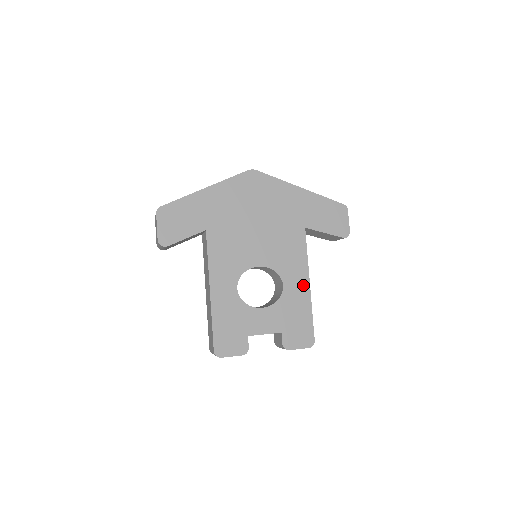
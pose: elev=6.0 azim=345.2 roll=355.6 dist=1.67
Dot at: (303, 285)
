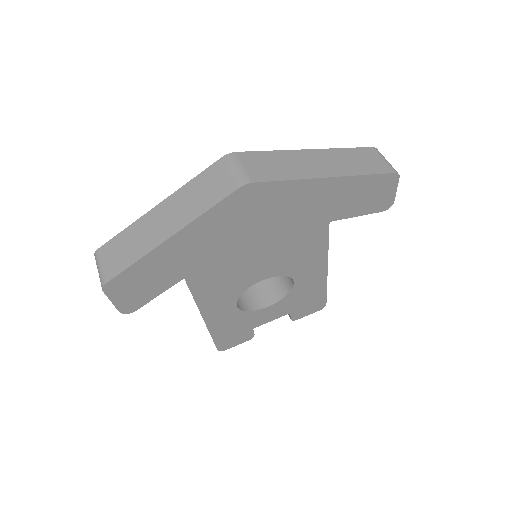
Dot at: (319, 273)
